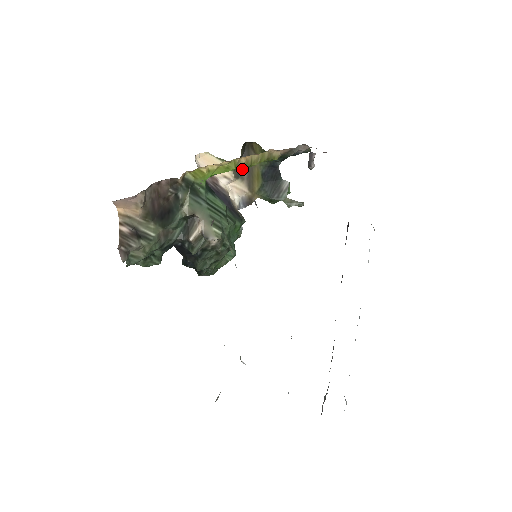
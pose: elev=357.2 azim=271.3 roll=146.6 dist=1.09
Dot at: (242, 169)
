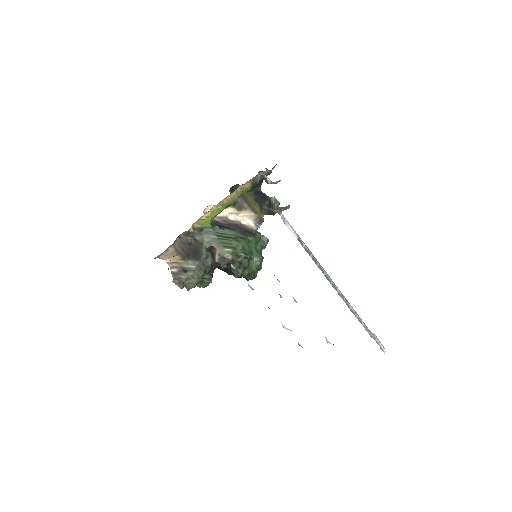
Dot at: (241, 203)
